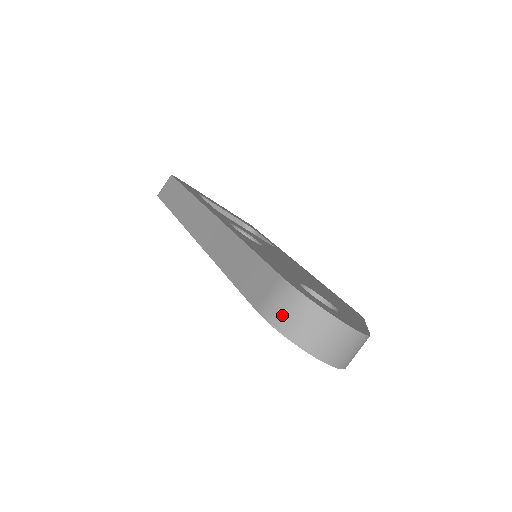
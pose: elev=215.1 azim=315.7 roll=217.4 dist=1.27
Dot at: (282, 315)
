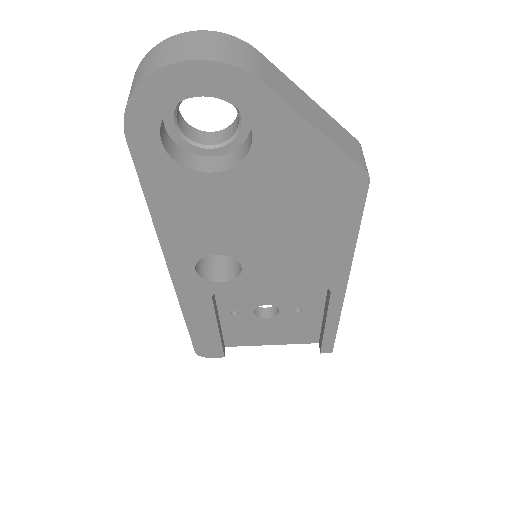
Dot at: (128, 98)
